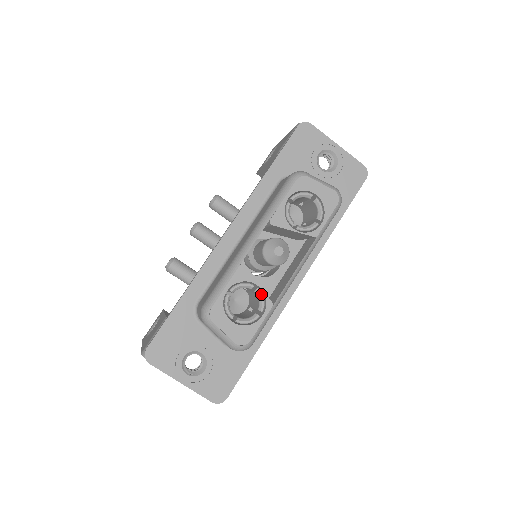
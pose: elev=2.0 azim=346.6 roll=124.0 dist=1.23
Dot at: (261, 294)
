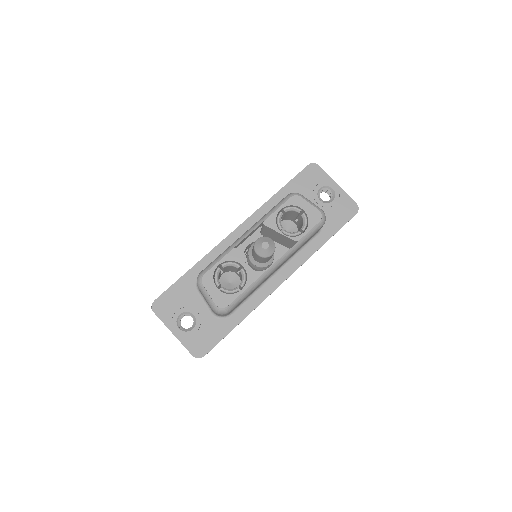
Dot at: (244, 273)
